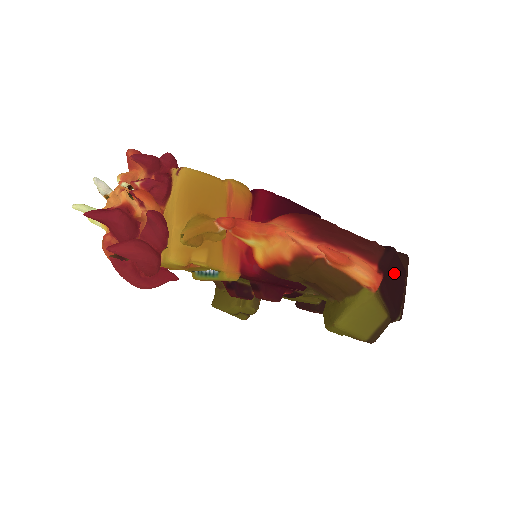
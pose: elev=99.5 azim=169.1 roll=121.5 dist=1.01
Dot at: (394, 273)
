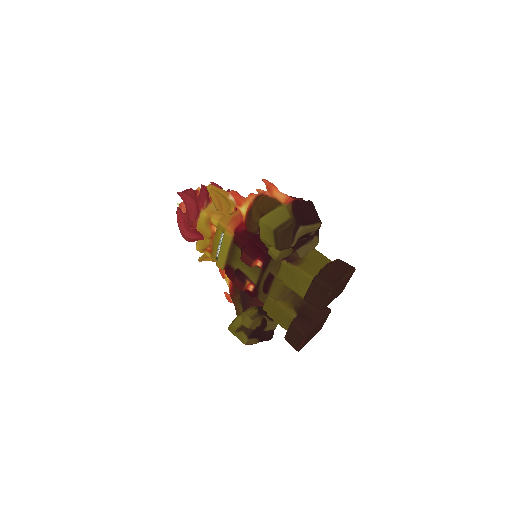
Dot at: (306, 208)
